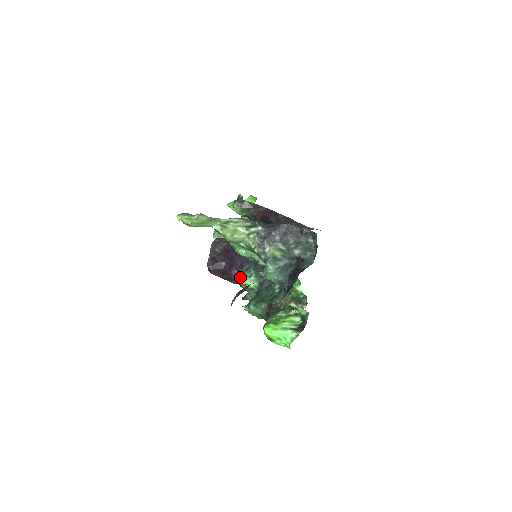
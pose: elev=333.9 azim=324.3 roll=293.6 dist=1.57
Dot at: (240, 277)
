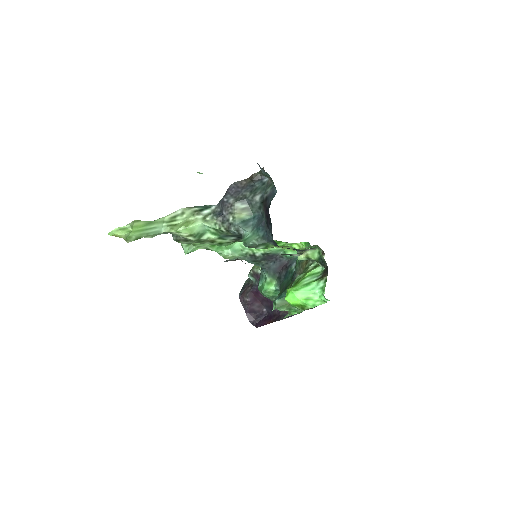
Dot at: (259, 290)
